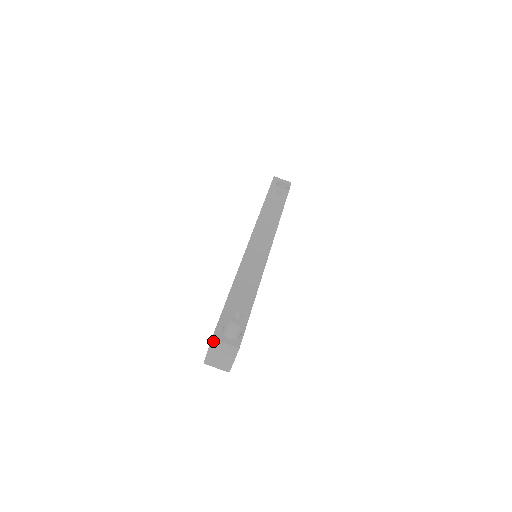
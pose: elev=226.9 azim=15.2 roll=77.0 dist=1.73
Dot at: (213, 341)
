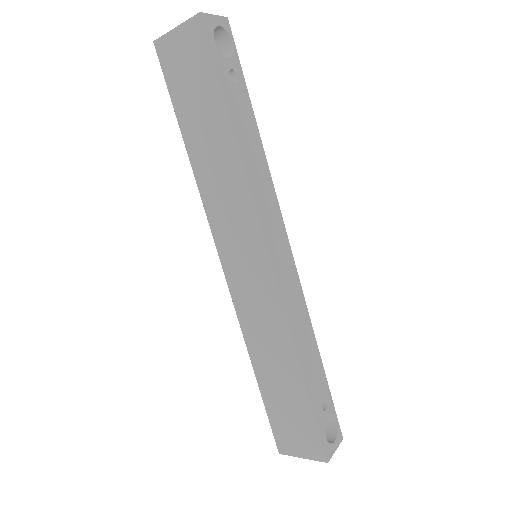
Dot at: (325, 460)
